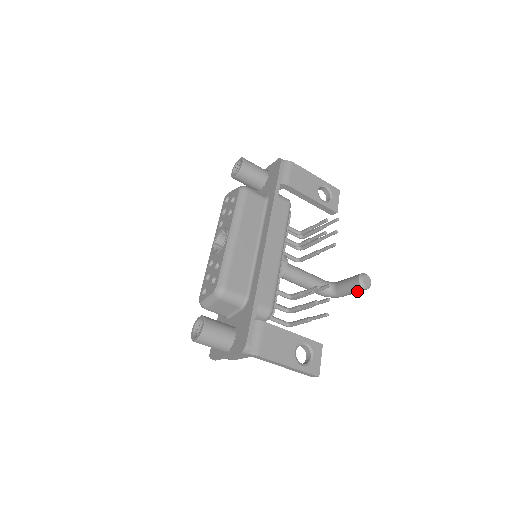
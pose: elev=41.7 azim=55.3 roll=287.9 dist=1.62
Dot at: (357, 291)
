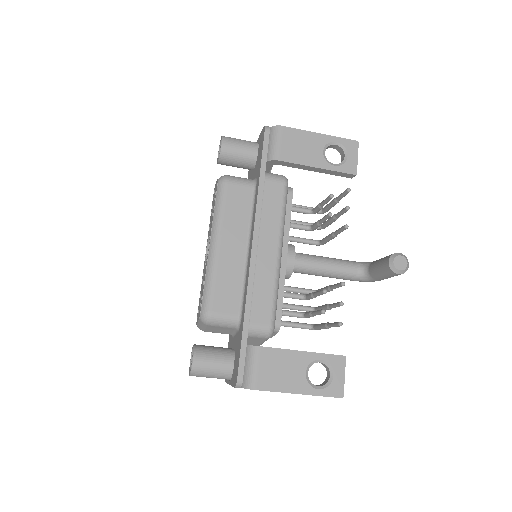
Dot at: (392, 276)
